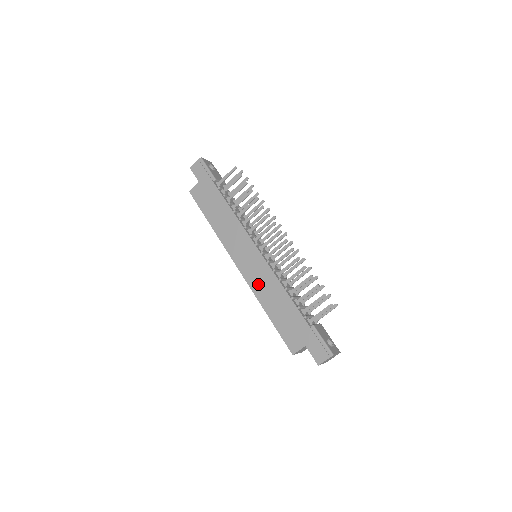
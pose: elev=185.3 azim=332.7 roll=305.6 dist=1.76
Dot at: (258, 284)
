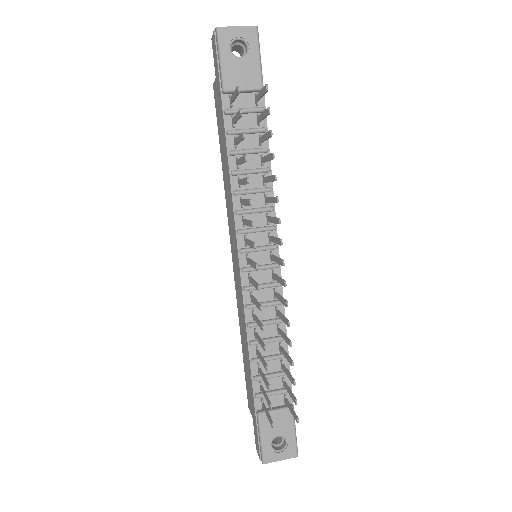
Dot at: (238, 302)
